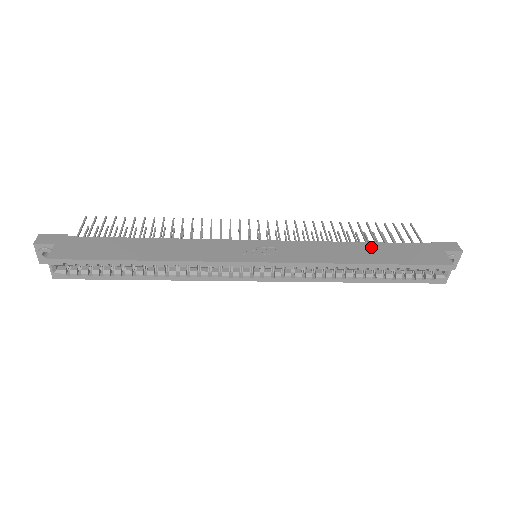
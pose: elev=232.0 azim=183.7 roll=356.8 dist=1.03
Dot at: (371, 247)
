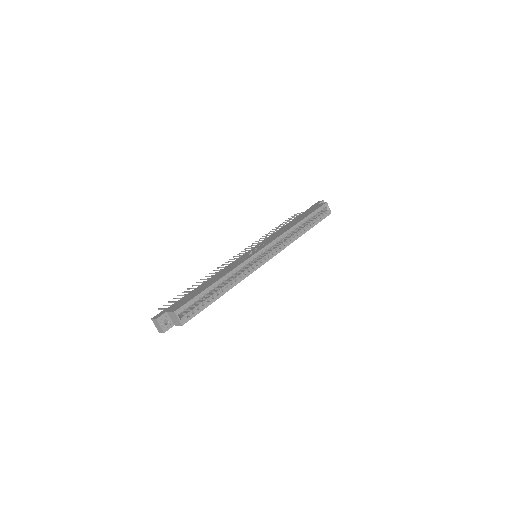
Dot at: (293, 221)
